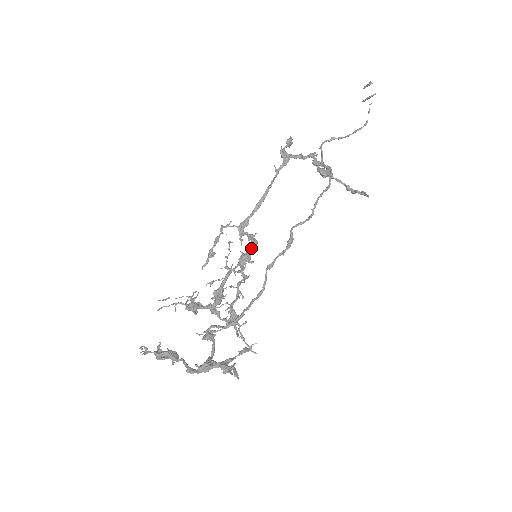
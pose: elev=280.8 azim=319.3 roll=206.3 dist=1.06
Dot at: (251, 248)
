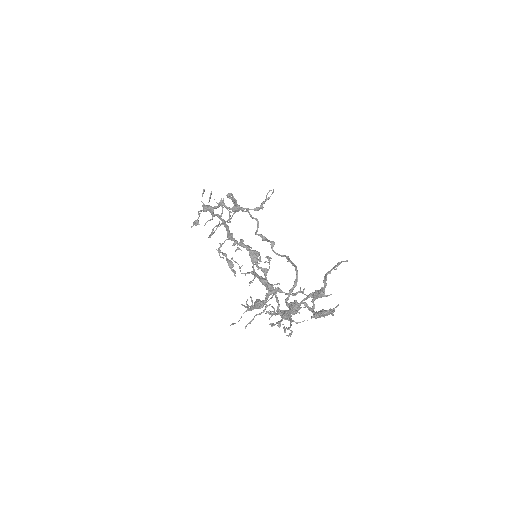
Dot at: occluded
